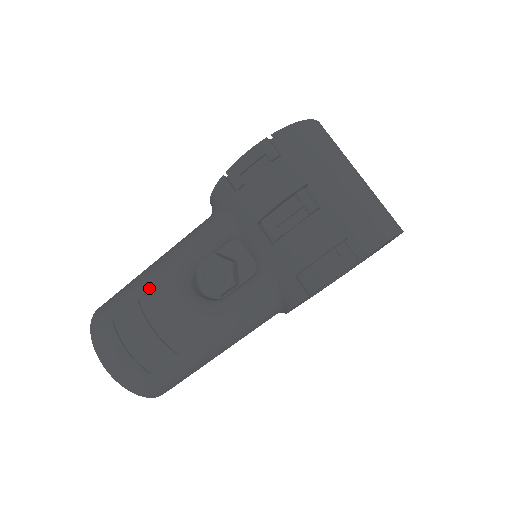
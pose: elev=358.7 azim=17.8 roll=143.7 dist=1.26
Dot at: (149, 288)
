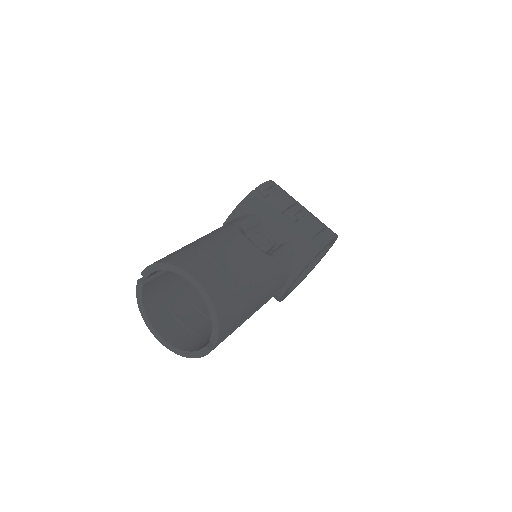
Dot at: (219, 238)
